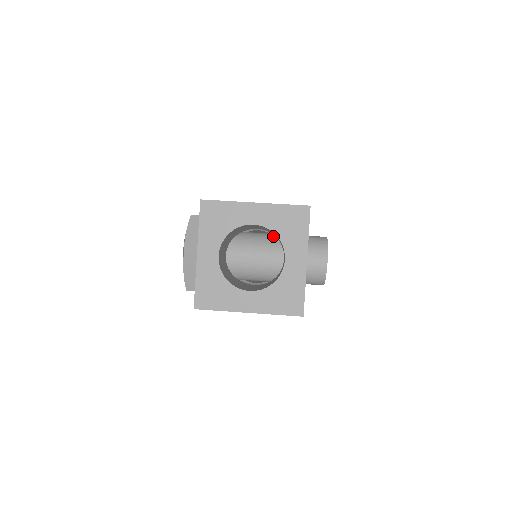
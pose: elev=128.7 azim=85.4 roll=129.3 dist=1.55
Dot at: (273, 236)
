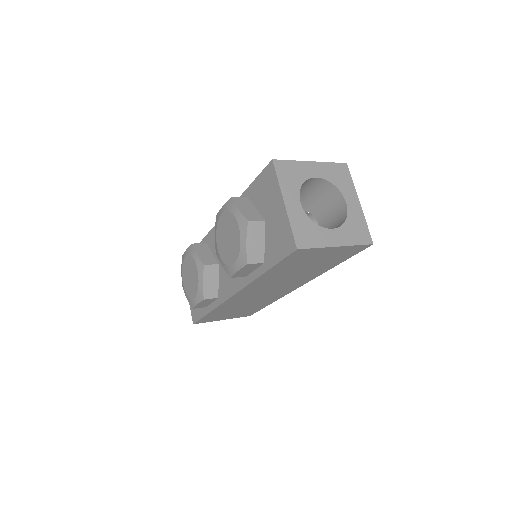
Dot at: occluded
